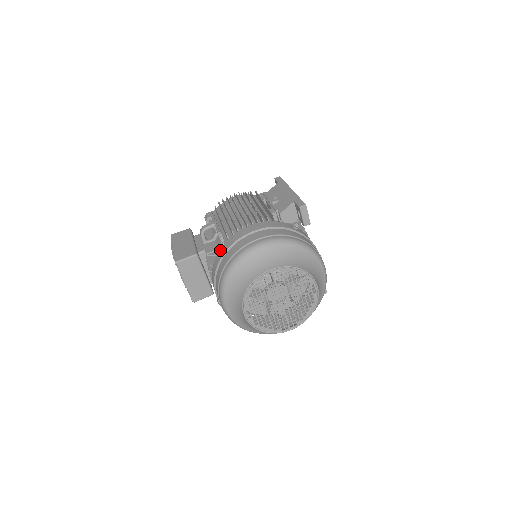
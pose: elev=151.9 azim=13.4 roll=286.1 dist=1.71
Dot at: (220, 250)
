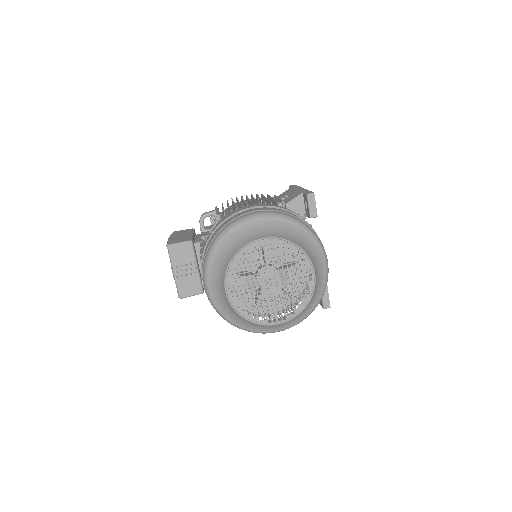
Dot at: (214, 227)
